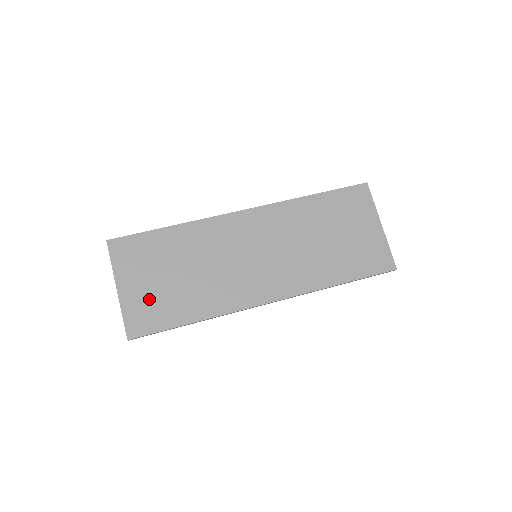
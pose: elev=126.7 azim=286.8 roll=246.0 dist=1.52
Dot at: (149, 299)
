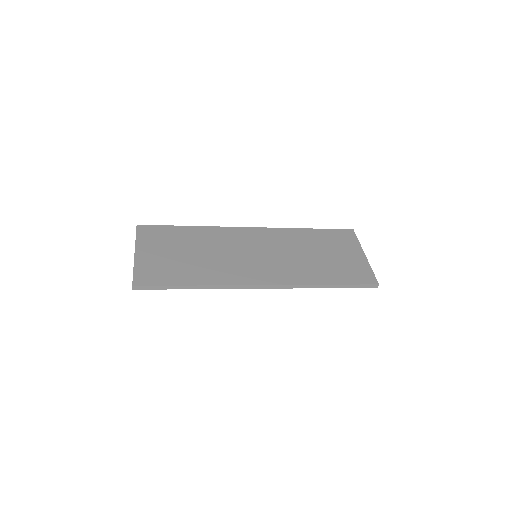
Dot at: (159, 264)
